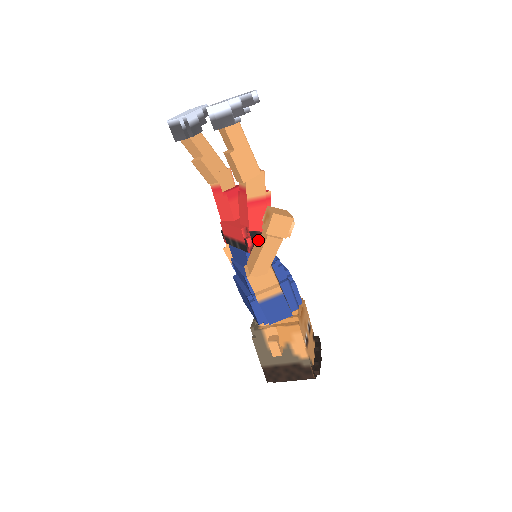
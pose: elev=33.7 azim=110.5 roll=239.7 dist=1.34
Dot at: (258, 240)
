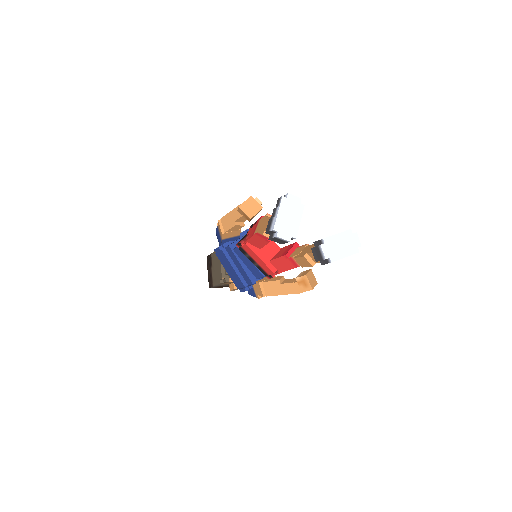
Dot at: occluded
